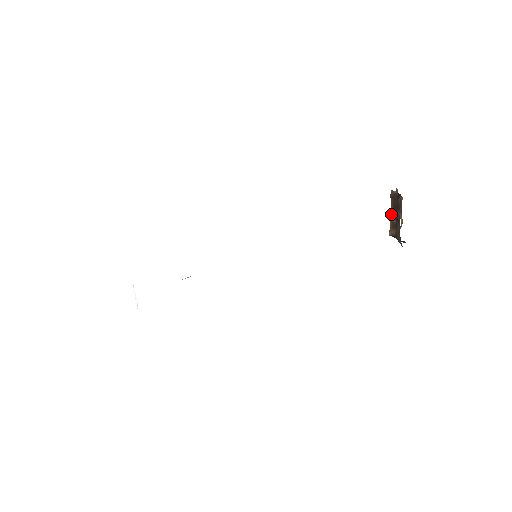
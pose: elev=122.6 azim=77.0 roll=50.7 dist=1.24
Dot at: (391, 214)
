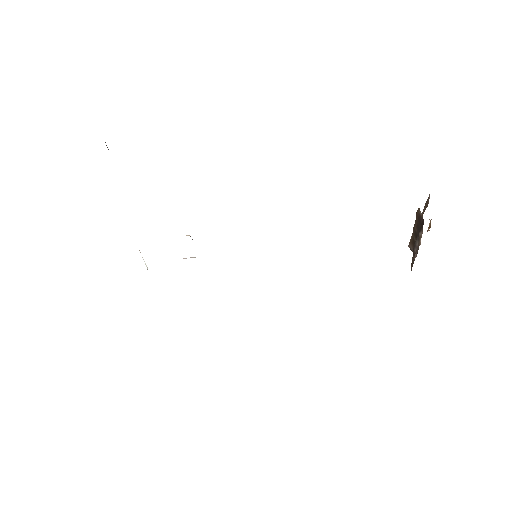
Dot at: (414, 230)
